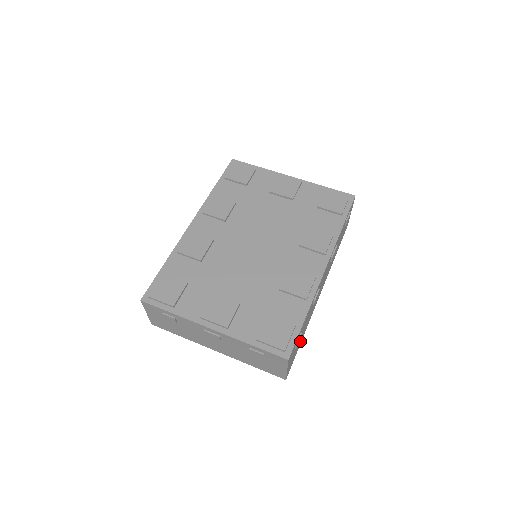
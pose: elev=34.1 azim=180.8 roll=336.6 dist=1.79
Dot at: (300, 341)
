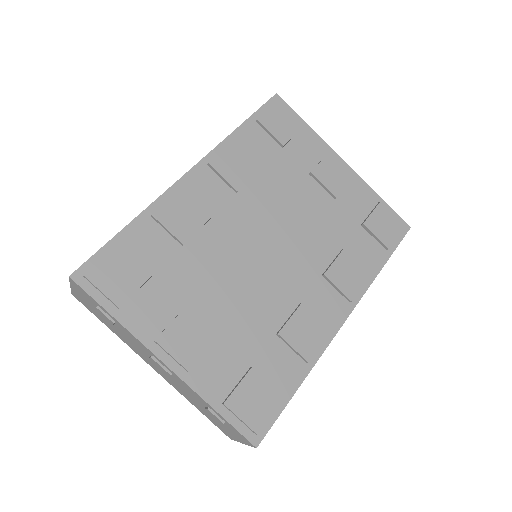
Dot at: occluded
